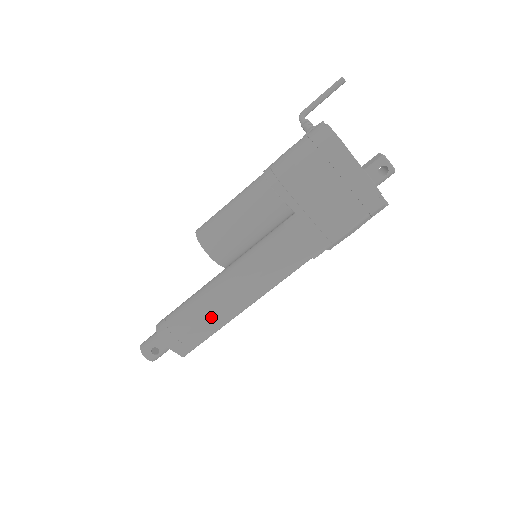
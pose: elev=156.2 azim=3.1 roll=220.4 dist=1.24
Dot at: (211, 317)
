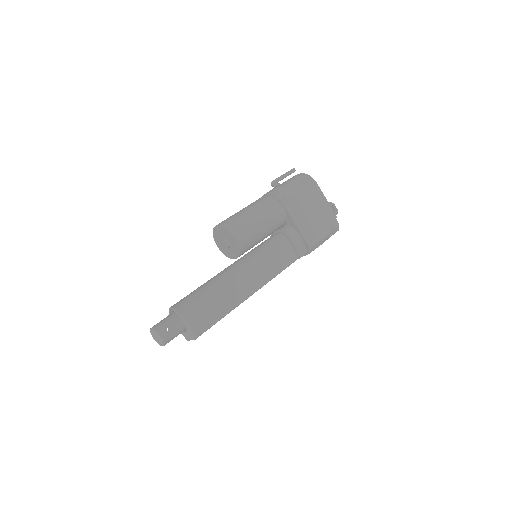
Dot at: (226, 295)
